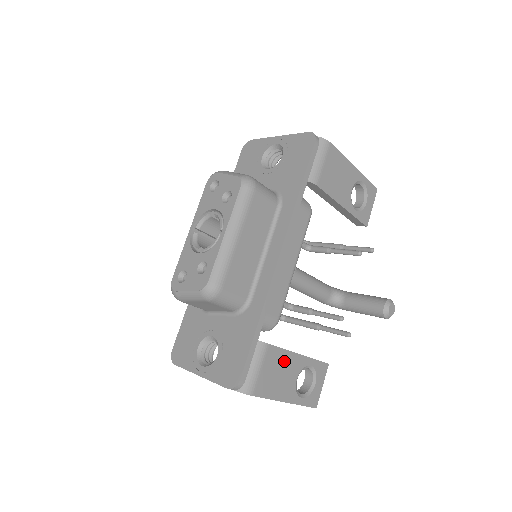
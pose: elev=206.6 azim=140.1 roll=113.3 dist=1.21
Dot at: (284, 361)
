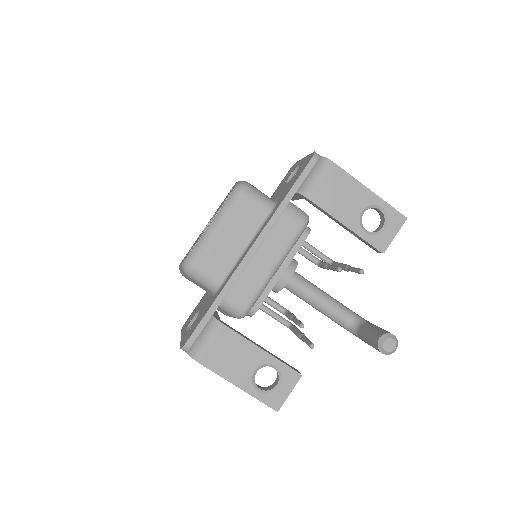
Dot at: (241, 347)
